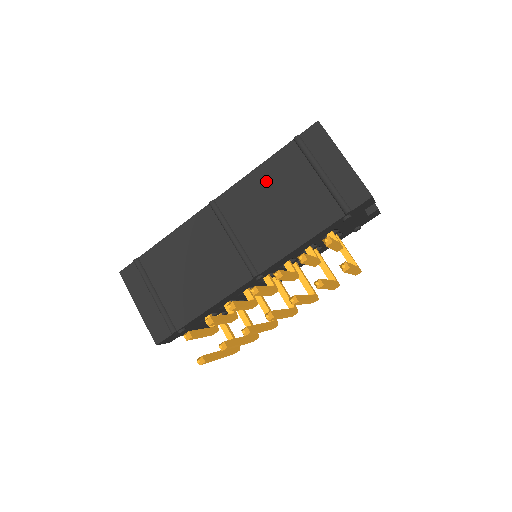
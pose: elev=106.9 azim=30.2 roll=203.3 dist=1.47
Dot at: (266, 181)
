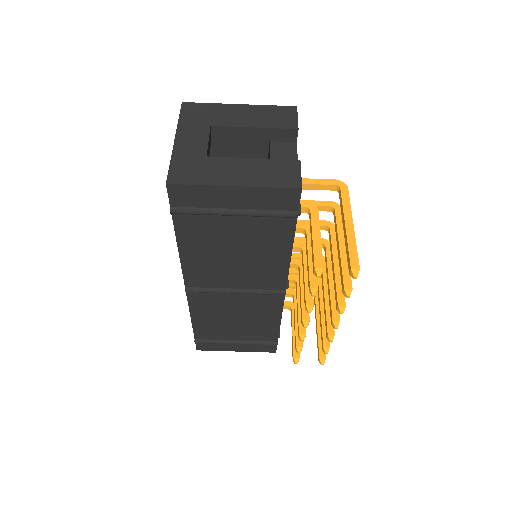
Dot at: (200, 251)
